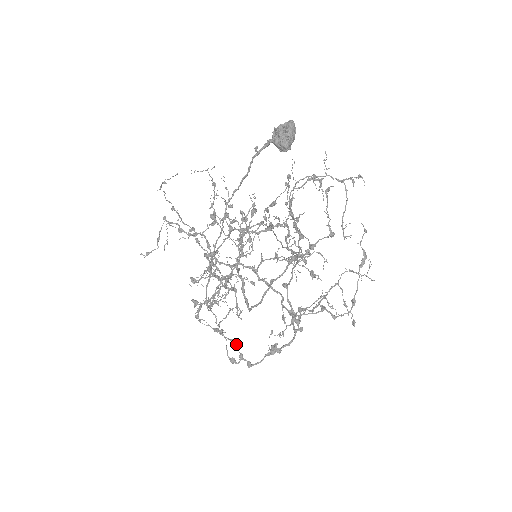
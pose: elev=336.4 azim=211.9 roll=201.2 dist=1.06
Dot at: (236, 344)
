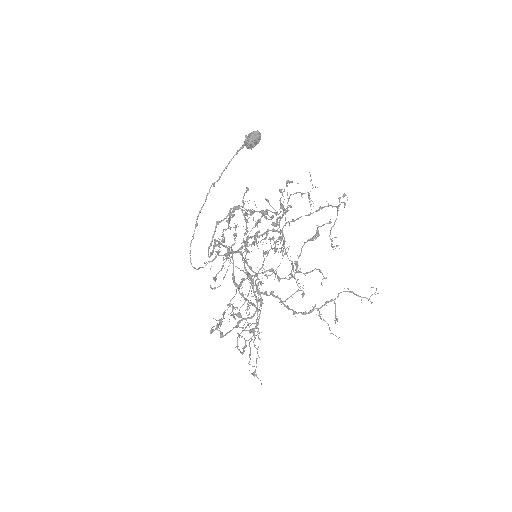
Dot at: (221, 321)
